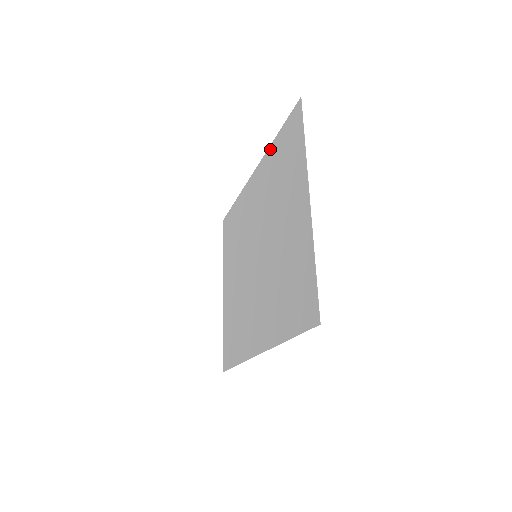
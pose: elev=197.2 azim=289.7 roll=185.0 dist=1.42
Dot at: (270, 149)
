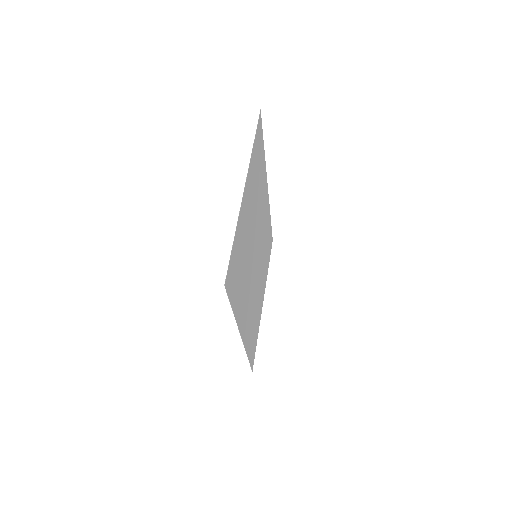
Dot at: (264, 162)
